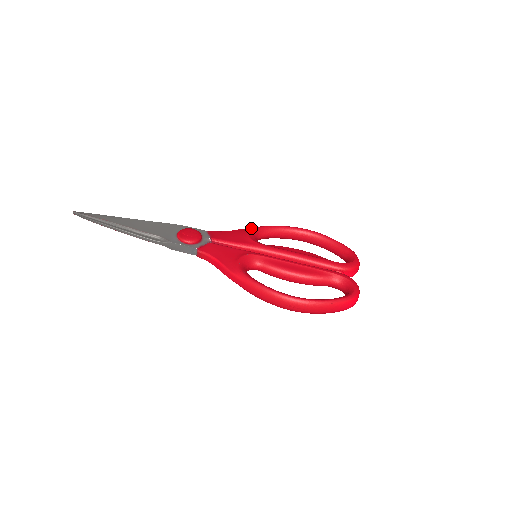
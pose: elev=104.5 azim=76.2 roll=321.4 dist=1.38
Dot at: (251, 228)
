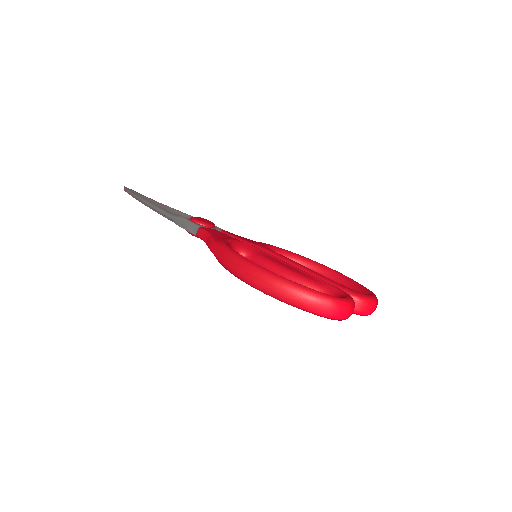
Dot at: (270, 245)
